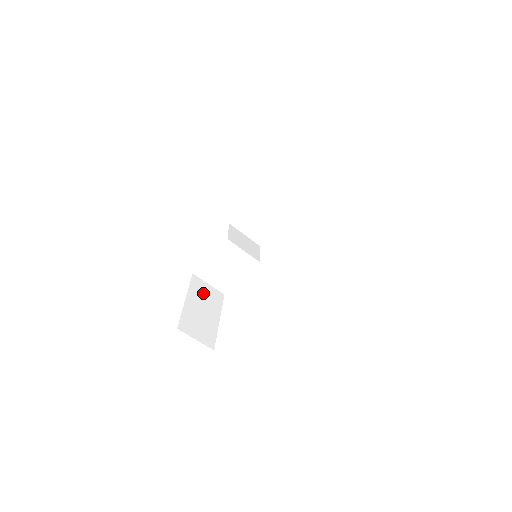
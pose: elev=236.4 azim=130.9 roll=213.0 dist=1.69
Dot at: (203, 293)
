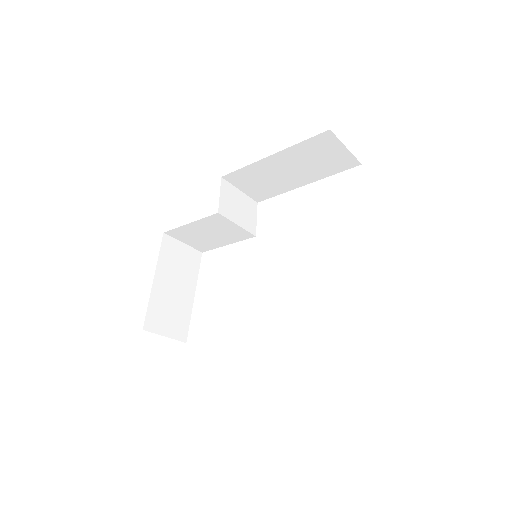
Dot at: (176, 260)
